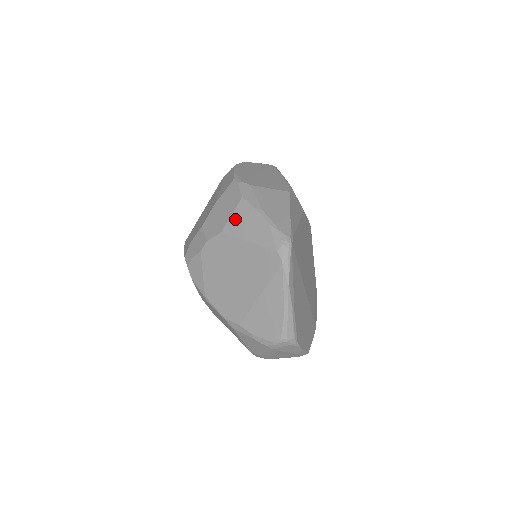
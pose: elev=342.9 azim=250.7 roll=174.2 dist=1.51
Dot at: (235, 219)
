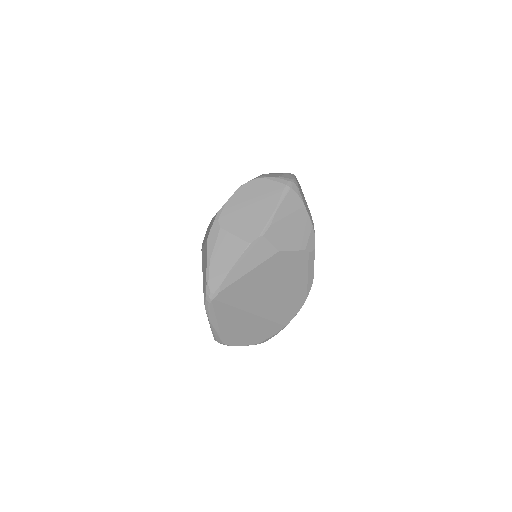
Dot at: (204, 250)
